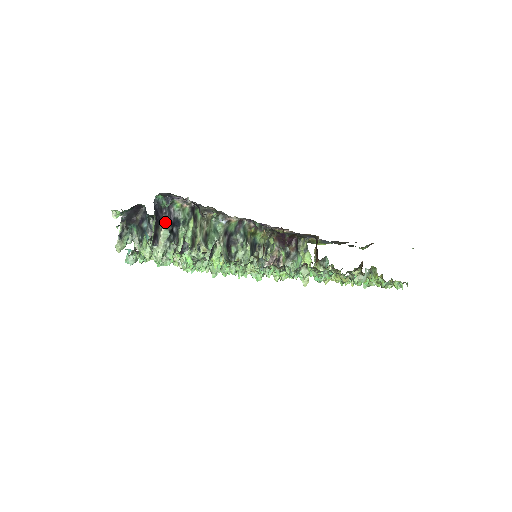
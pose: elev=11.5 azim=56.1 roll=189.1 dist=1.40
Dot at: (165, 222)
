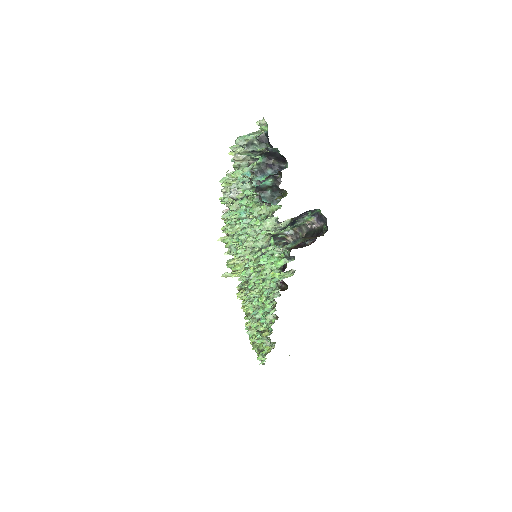
Dot at: (295, 218)
